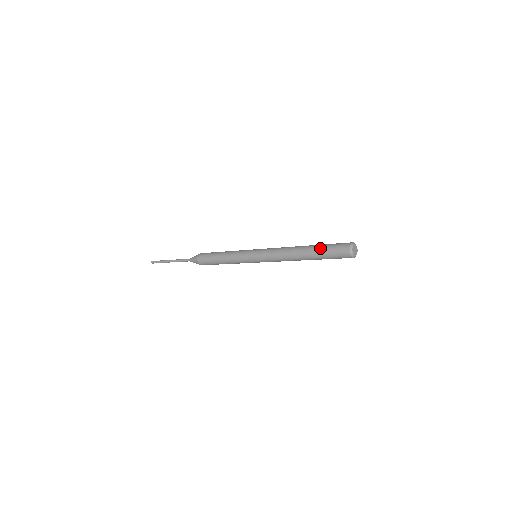
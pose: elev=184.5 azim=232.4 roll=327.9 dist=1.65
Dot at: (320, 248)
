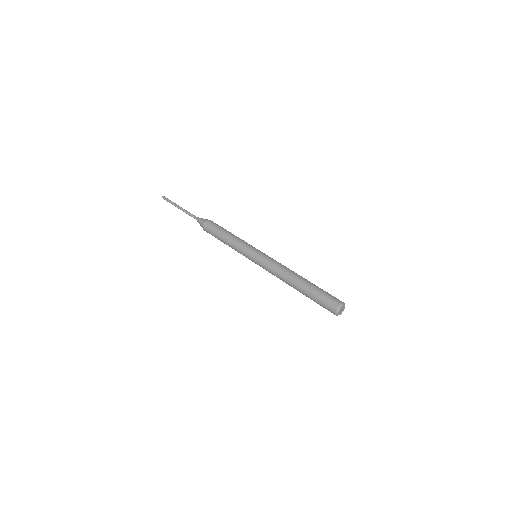
Dot at: (310, 297)
